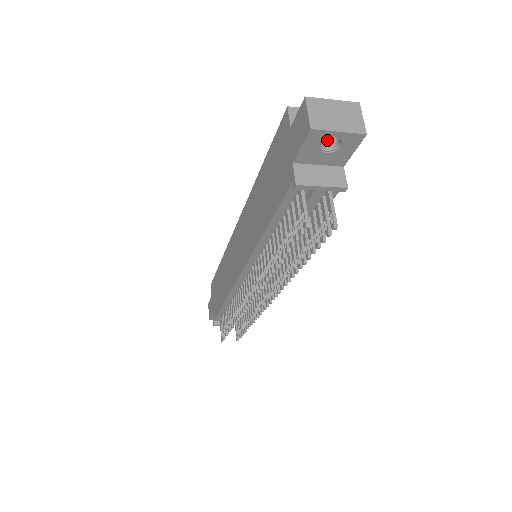
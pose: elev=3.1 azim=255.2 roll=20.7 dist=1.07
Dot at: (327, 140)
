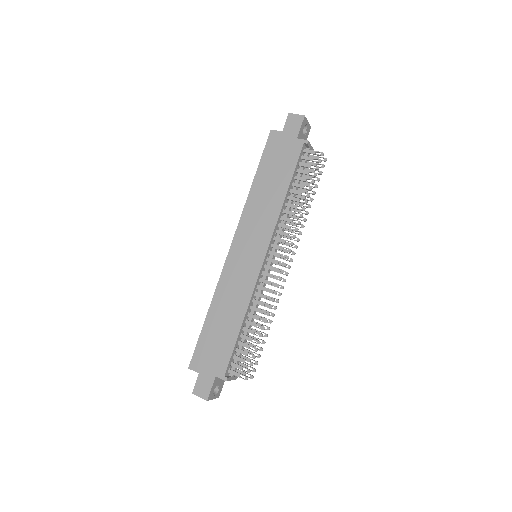
Dot at: occluded
